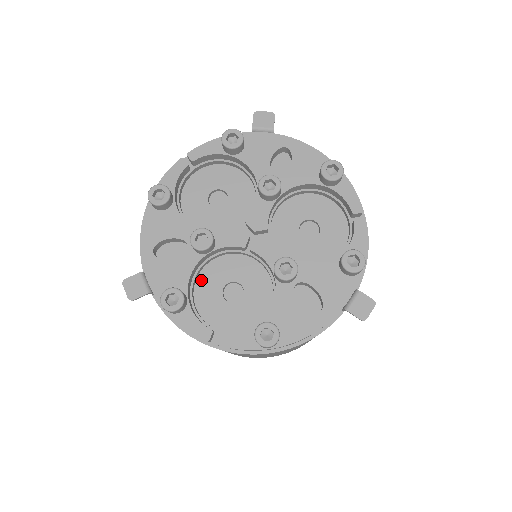
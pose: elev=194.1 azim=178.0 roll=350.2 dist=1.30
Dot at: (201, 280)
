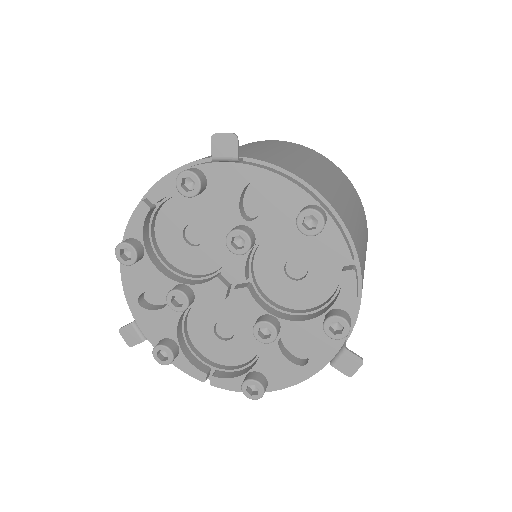
Dot at: (192, 319)
